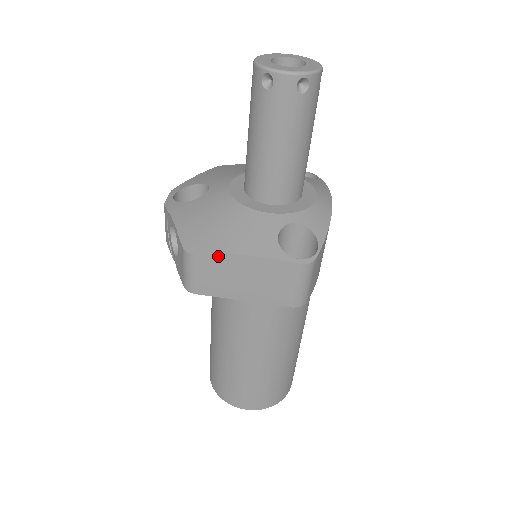
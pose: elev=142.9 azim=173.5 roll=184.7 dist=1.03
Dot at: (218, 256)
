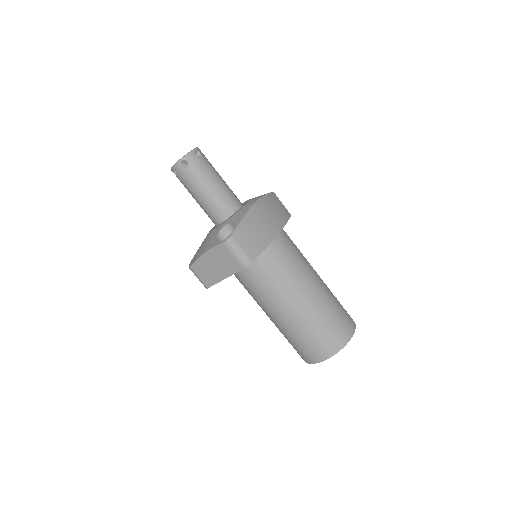
Dot at: (197, 261)
